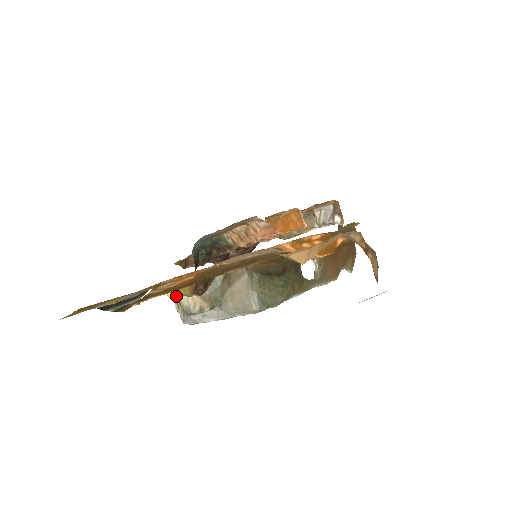
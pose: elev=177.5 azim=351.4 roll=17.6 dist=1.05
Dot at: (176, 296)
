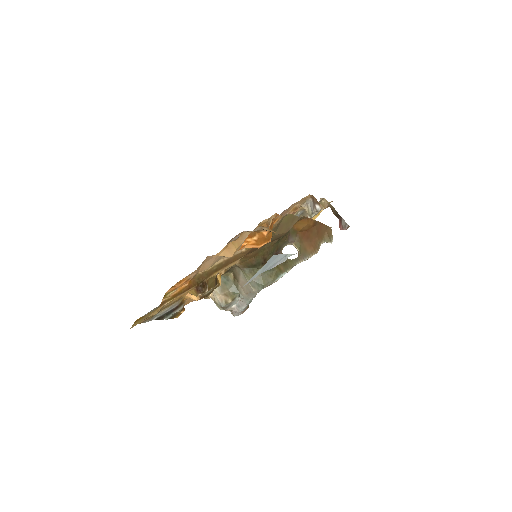
Dot at: occluded
